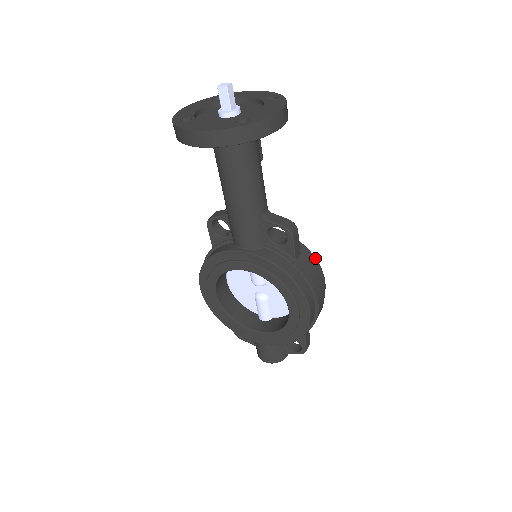
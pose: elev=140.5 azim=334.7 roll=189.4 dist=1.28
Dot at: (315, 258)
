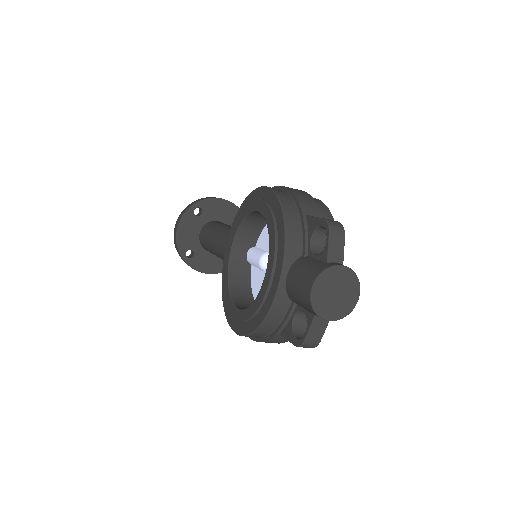
Dot at: occluded
